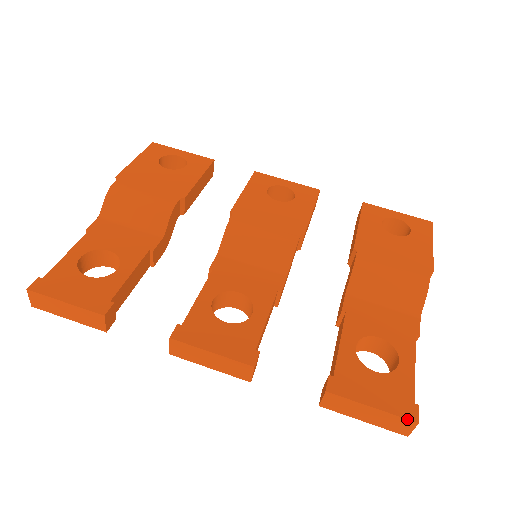
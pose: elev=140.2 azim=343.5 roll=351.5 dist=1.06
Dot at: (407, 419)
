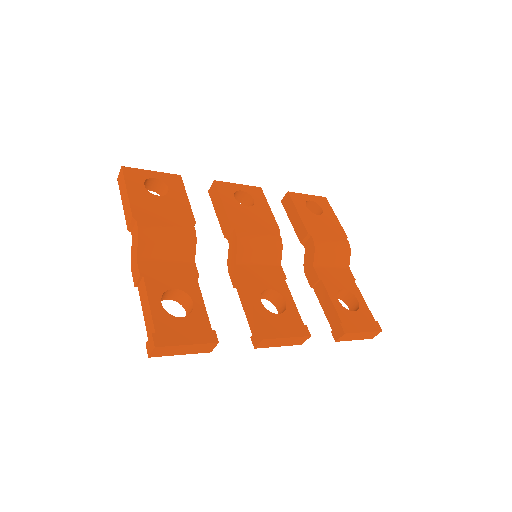
Dot at: (378, 331)
